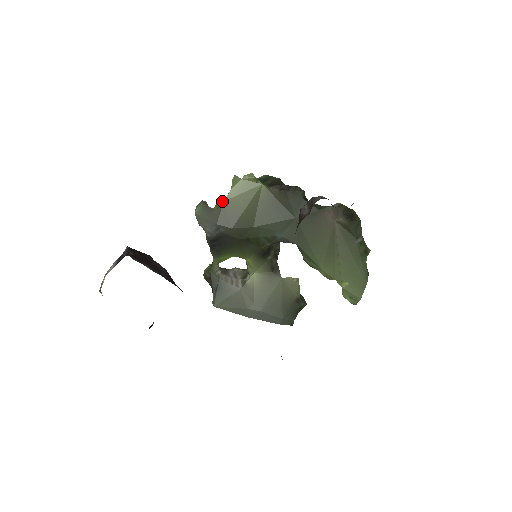
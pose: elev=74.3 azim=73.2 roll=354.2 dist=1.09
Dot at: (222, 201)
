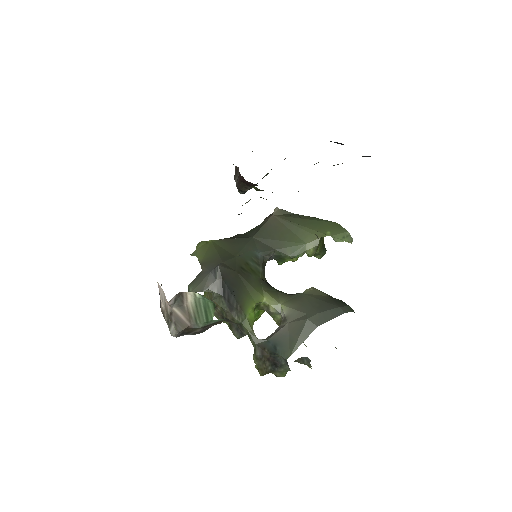
Dot at: occluded
